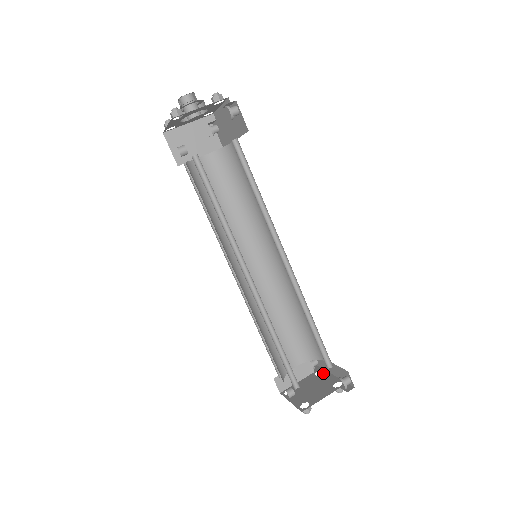
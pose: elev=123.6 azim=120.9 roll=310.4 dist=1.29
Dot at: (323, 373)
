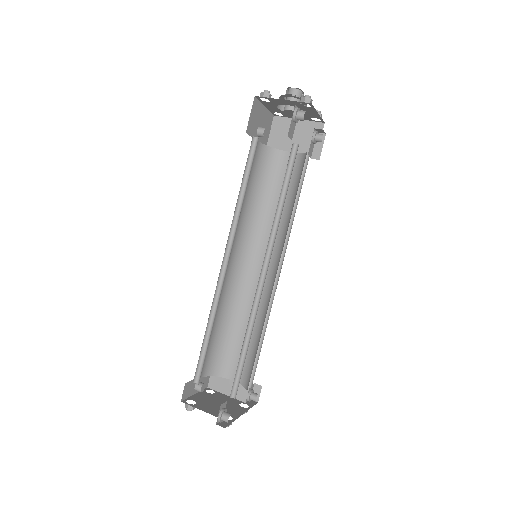
Dot at: occluded
